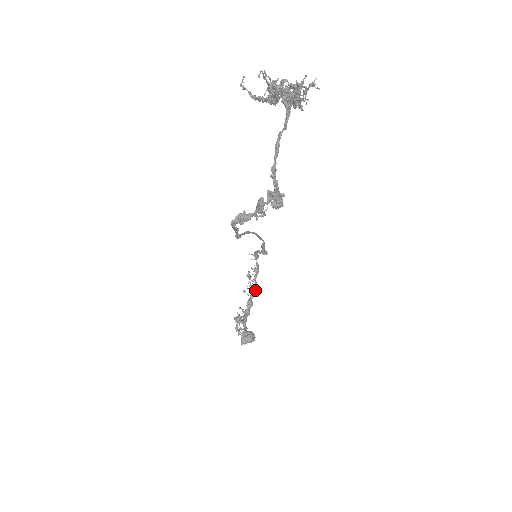
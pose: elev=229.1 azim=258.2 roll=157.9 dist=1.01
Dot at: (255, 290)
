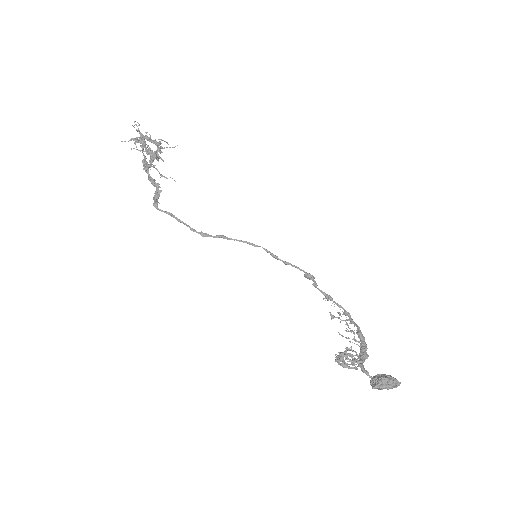
Dot at: (360, 332)
